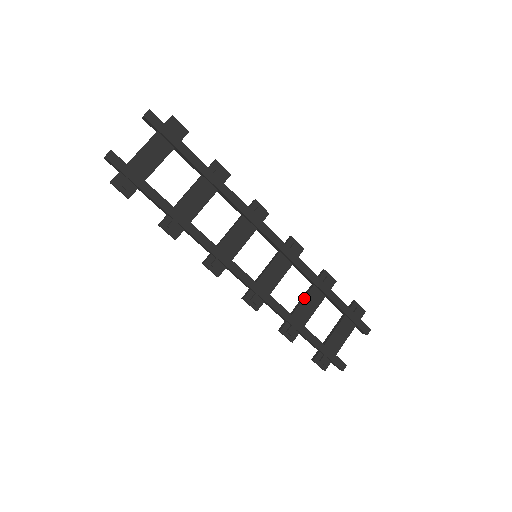
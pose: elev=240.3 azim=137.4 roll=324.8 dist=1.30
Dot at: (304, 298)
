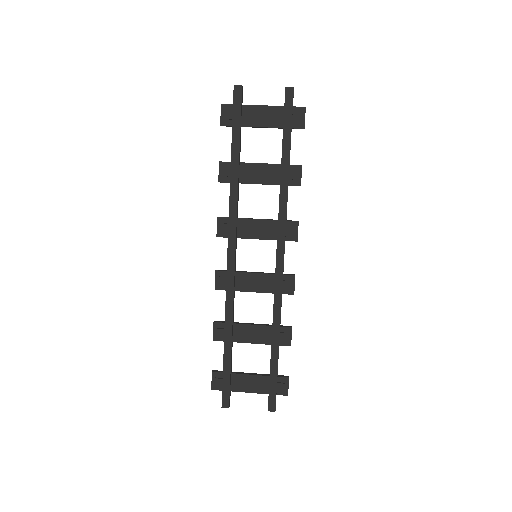
Dot at: (255, 325)
